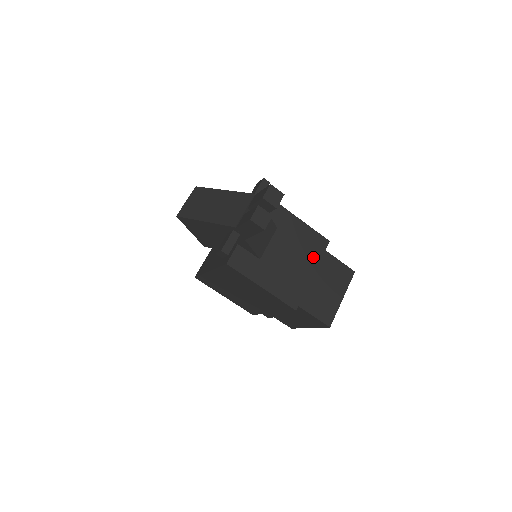
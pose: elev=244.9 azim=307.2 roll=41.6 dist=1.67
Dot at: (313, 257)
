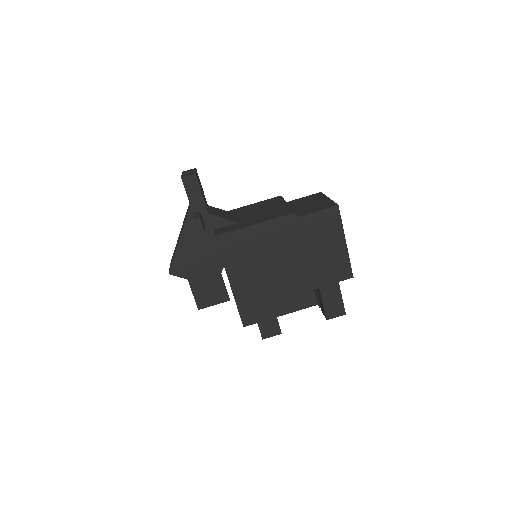
Dot at: (277, 203)
